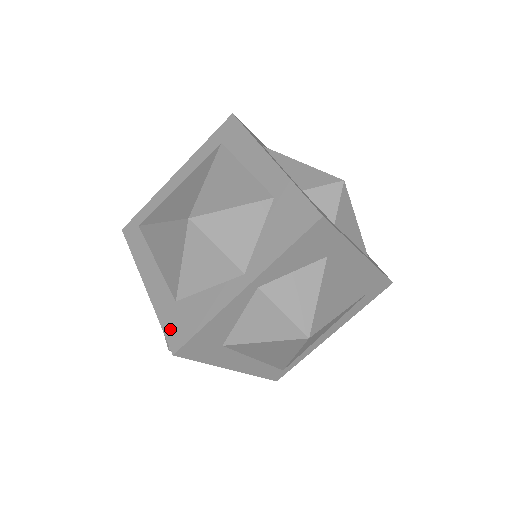
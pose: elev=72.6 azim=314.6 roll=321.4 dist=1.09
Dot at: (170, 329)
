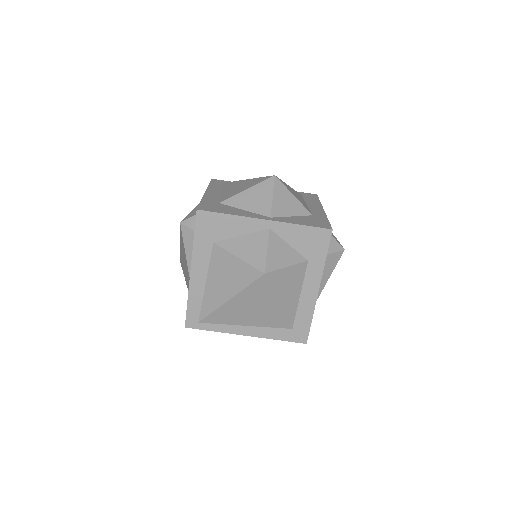
Dot at: (205, 205)
